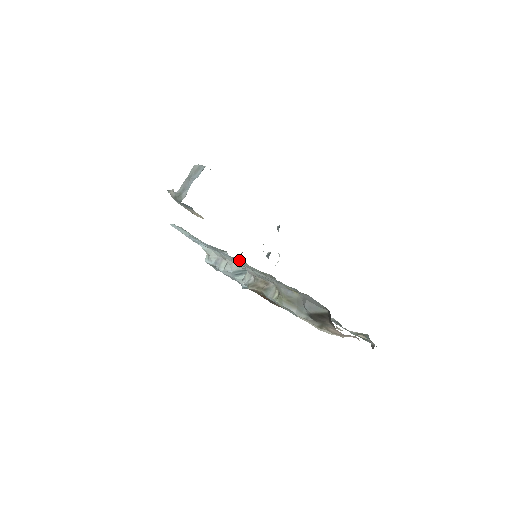
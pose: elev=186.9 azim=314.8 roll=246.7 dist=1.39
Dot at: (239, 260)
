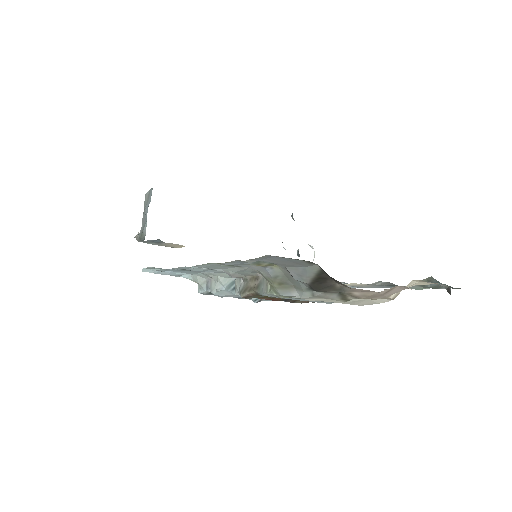
Dot at: occluded
